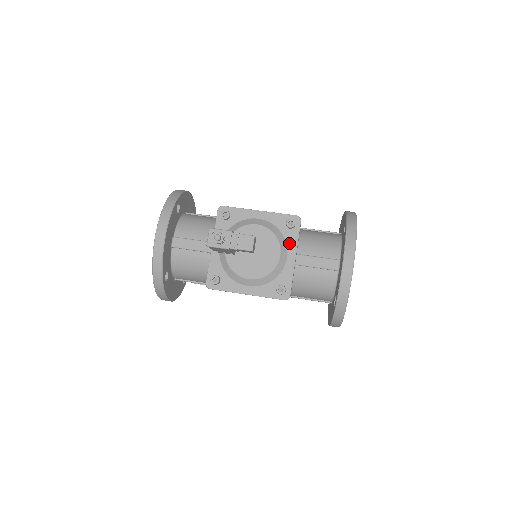
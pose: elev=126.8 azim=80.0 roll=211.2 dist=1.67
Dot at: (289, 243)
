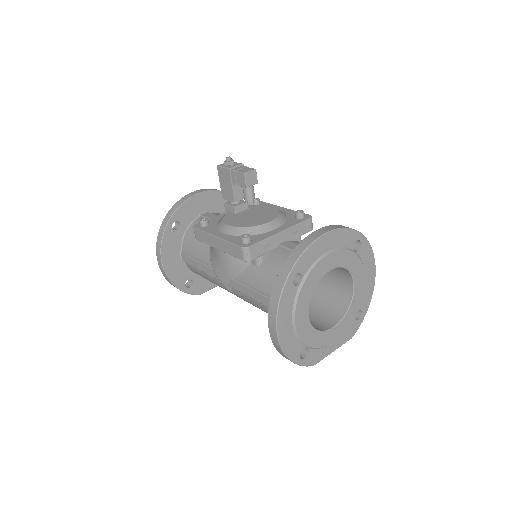
Dot at: (286, 224)
